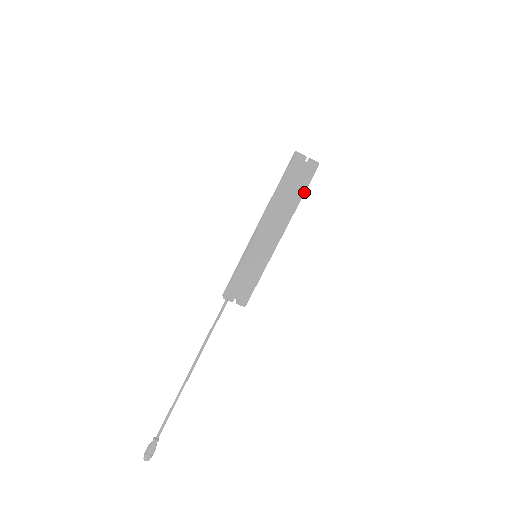
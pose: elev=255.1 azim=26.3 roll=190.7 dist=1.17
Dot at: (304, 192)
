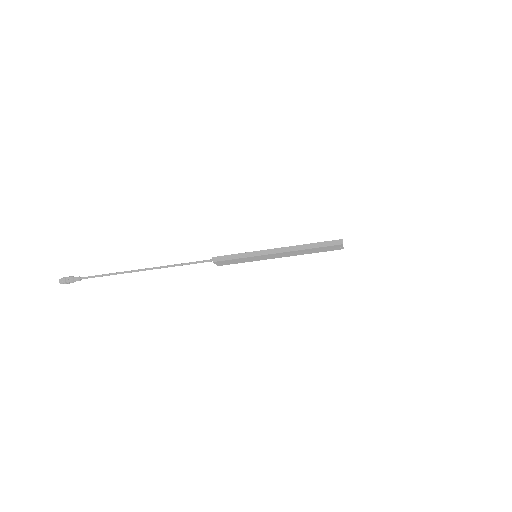
Dot at: occluded
